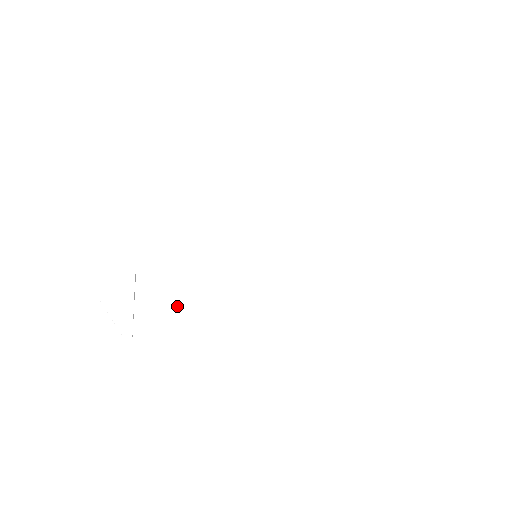
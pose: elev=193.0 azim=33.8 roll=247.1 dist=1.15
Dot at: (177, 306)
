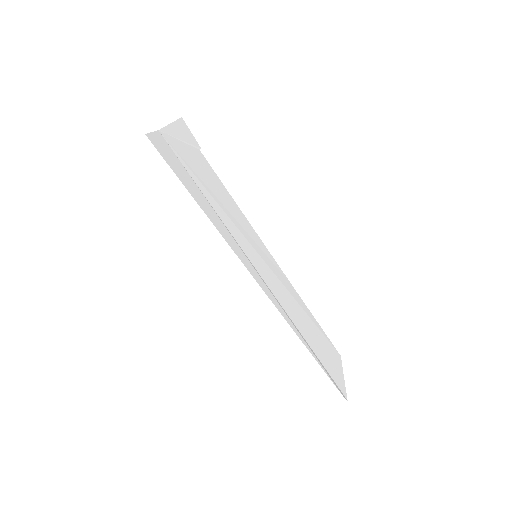
Dot at: (198, 176)
